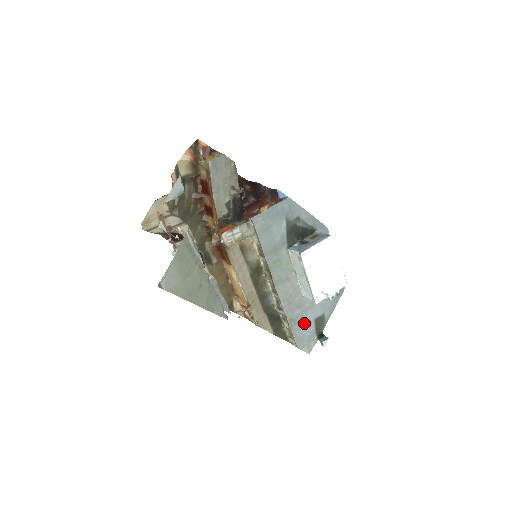
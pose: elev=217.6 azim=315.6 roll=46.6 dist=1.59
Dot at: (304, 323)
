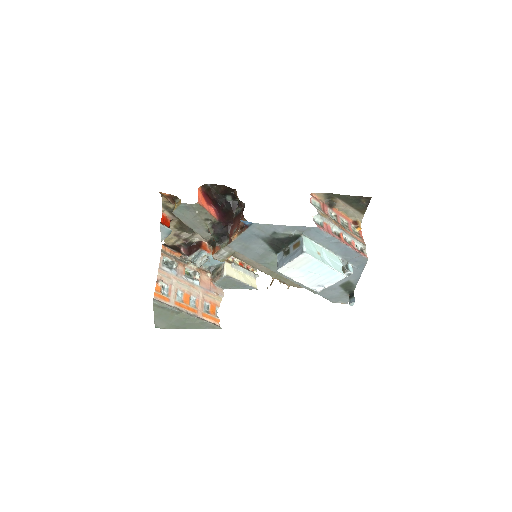
Dot at: (329, 289)
